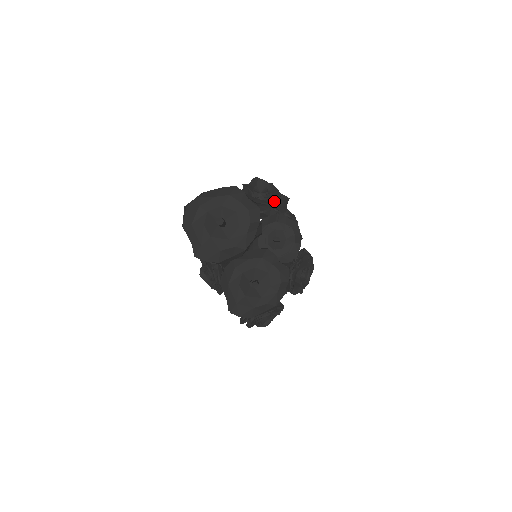
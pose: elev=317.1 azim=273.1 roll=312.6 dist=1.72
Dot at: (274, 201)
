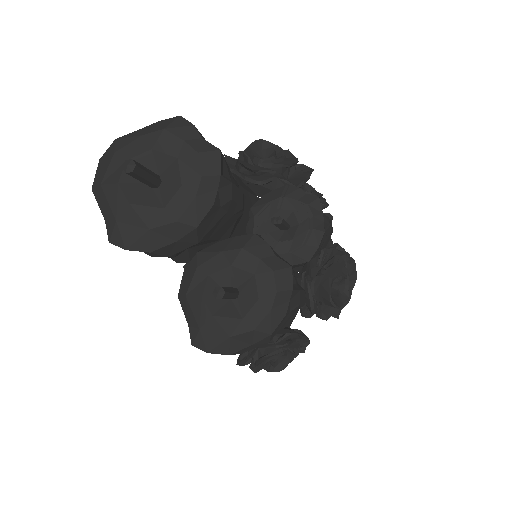
Dot at: (286, 171)
